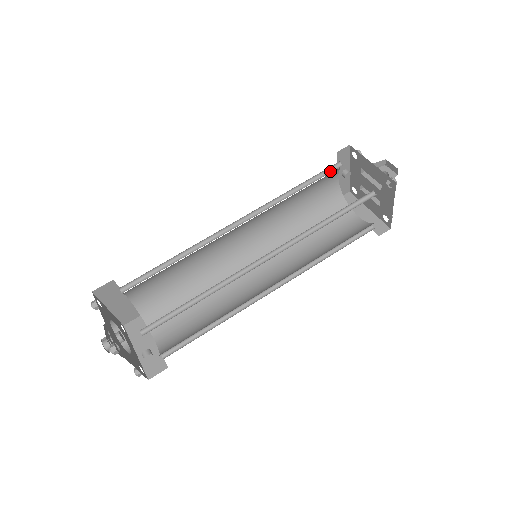
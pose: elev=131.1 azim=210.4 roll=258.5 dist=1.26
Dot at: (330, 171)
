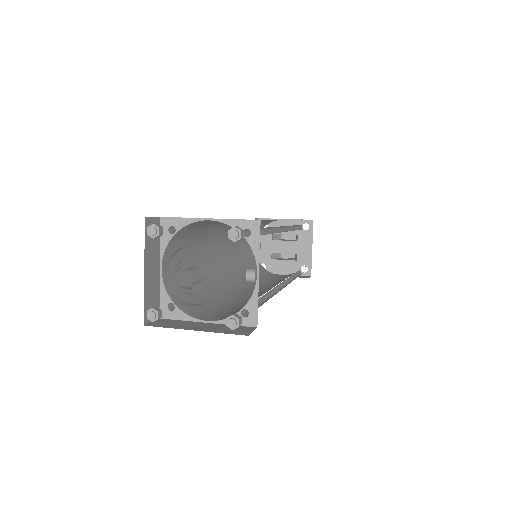
Dot at: occluded
